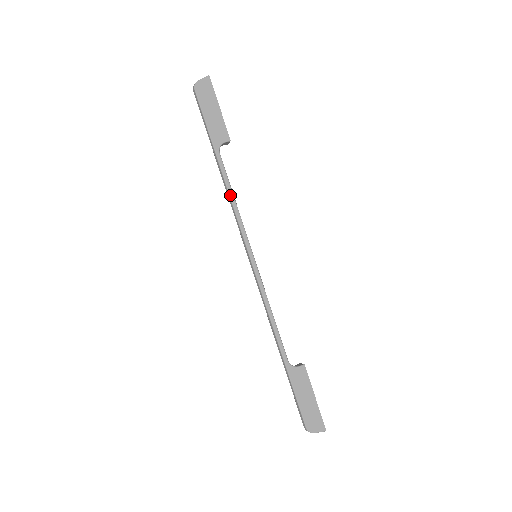
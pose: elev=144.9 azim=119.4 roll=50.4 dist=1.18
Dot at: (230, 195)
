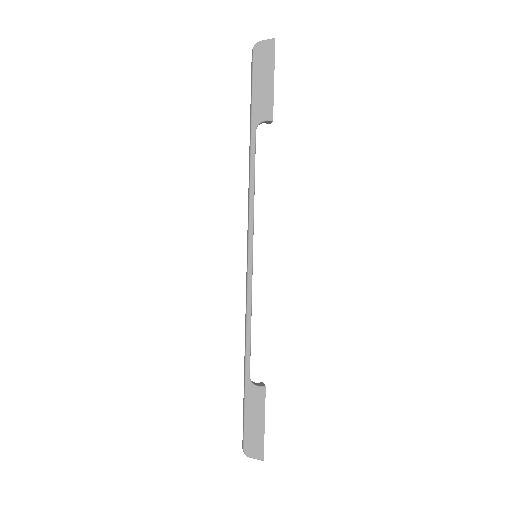
Dot at: (251, 181)
